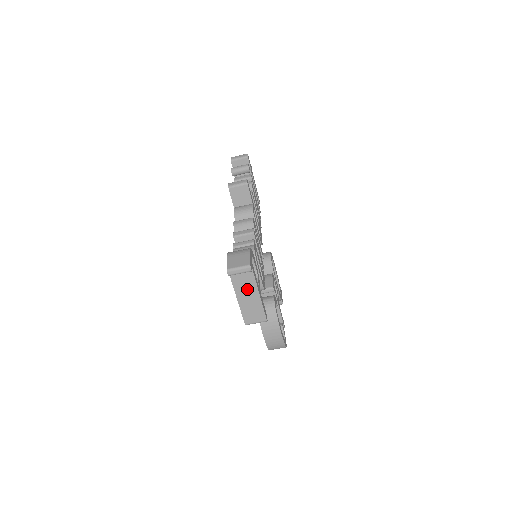
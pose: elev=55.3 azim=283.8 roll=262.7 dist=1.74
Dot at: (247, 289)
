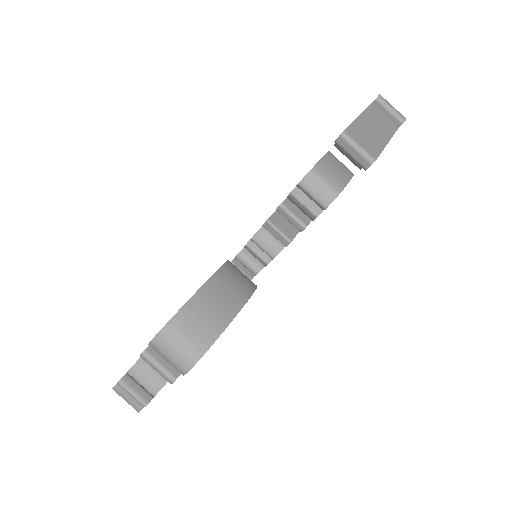
Dot at: (379, 126)
